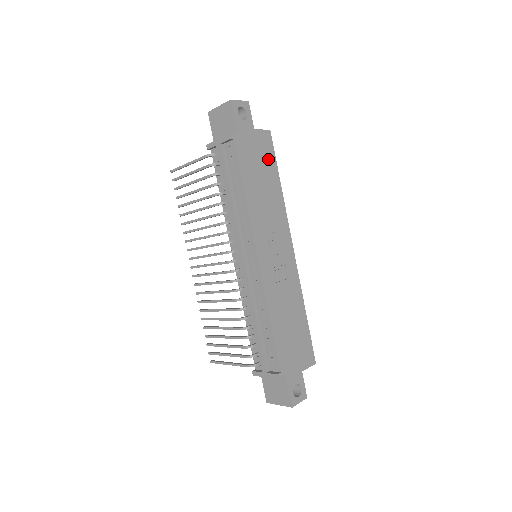
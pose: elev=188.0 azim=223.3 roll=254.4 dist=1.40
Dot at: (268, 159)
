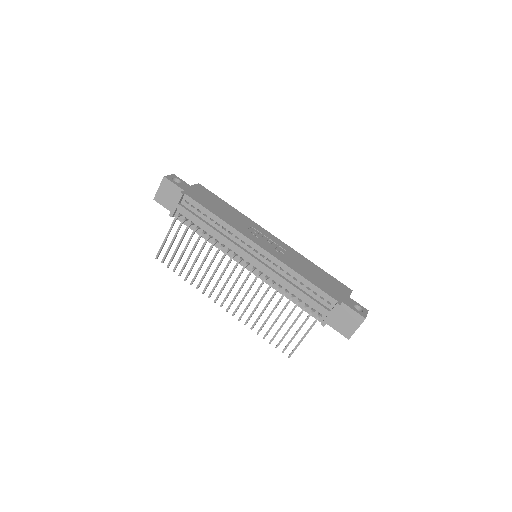
Dot at: (212, 197)
